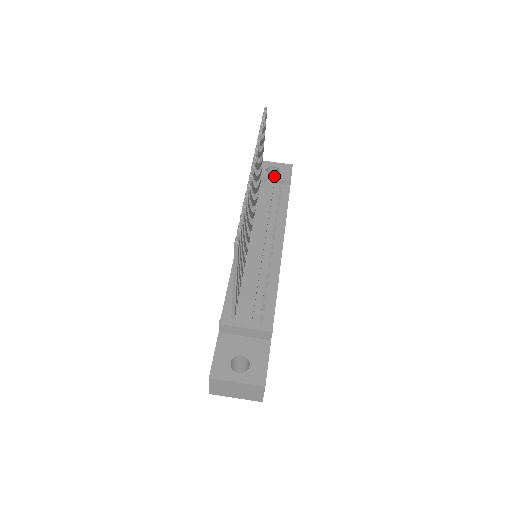
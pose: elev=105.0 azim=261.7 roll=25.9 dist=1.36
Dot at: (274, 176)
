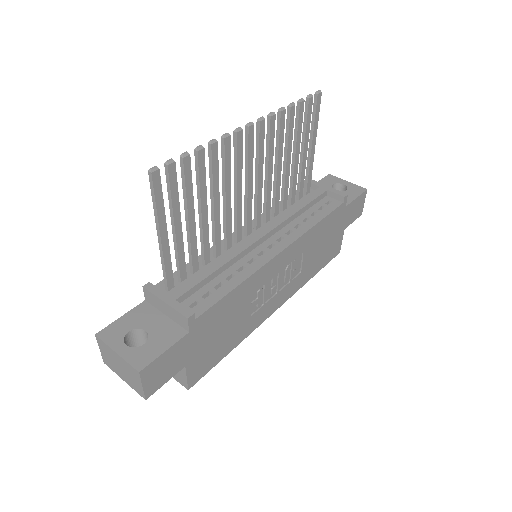
Dot at: (329, 187)
